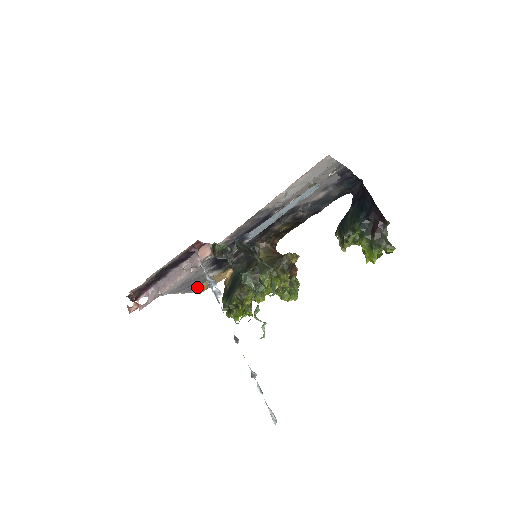
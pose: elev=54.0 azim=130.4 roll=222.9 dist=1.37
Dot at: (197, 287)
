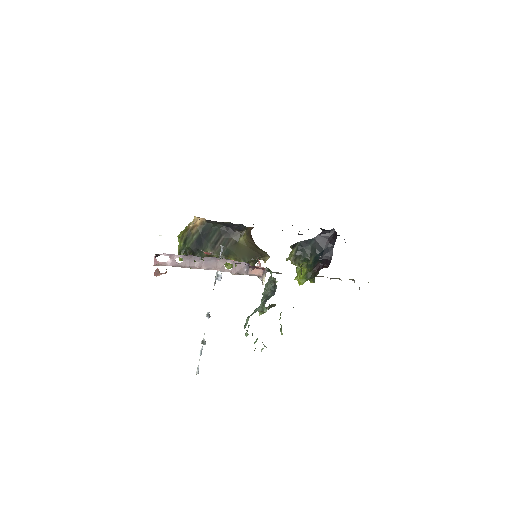
Dot at: occluded
